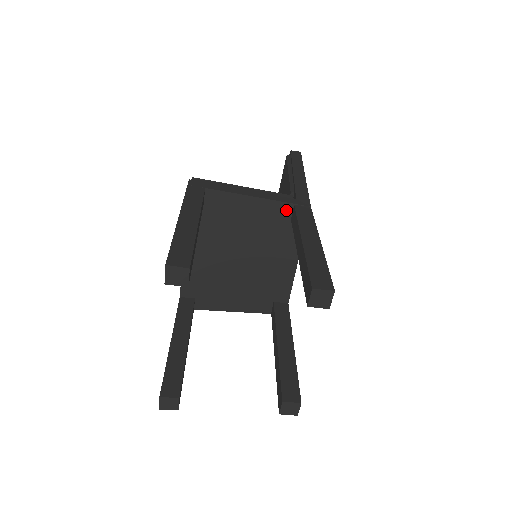
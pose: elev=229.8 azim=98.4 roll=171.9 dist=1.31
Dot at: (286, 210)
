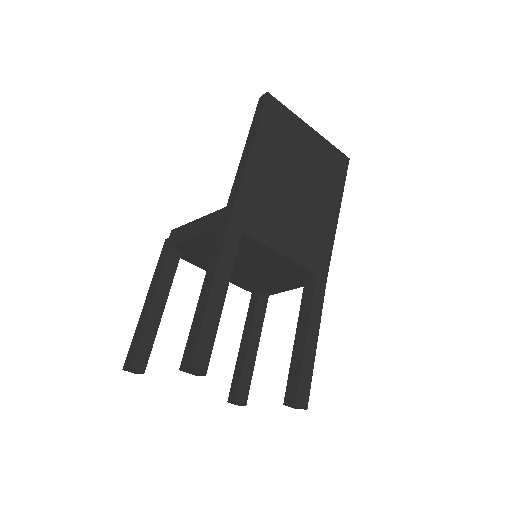
Dot at: occluded
